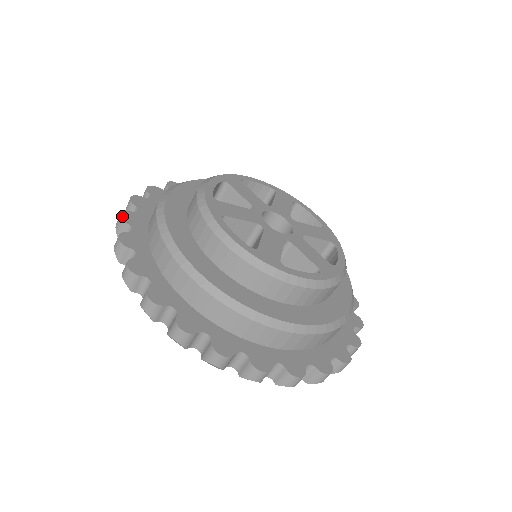
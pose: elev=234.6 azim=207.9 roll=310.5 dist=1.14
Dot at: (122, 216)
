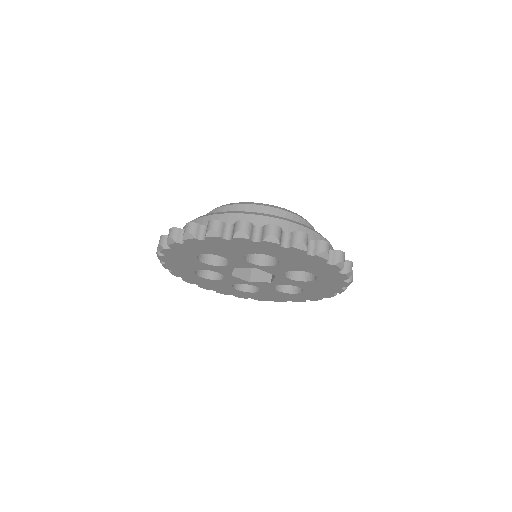
Dot at: occluded
